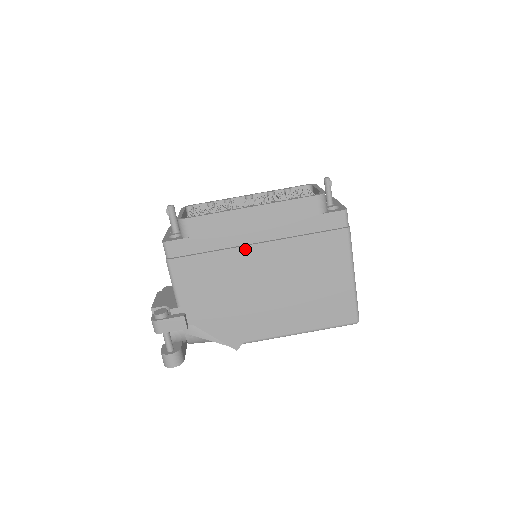
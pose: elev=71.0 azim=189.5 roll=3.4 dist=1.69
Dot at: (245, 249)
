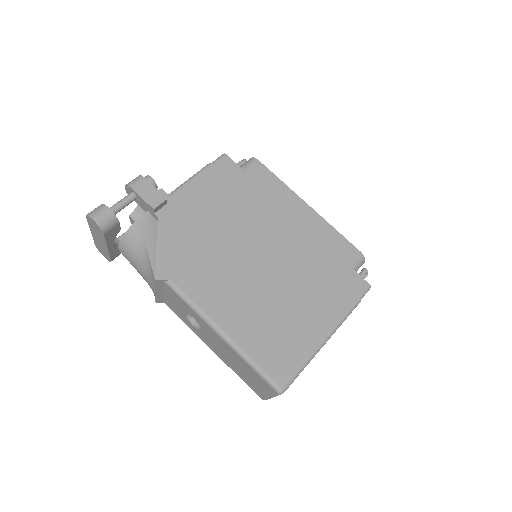
Dot at: (270, 221)
